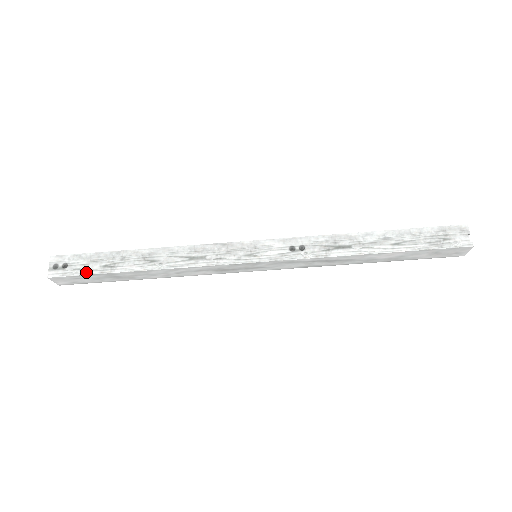
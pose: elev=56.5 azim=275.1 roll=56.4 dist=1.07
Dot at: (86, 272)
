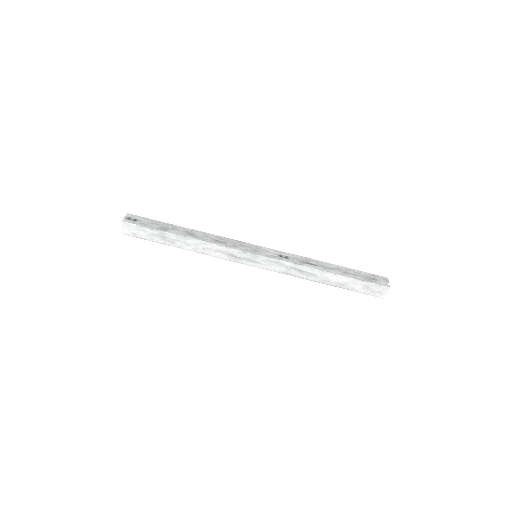
Dot at: (148, 226)
